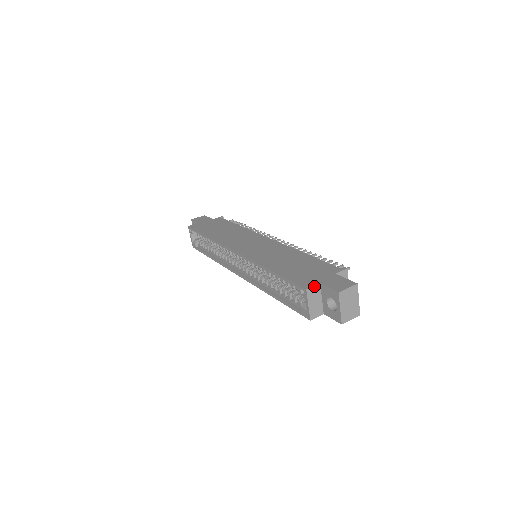
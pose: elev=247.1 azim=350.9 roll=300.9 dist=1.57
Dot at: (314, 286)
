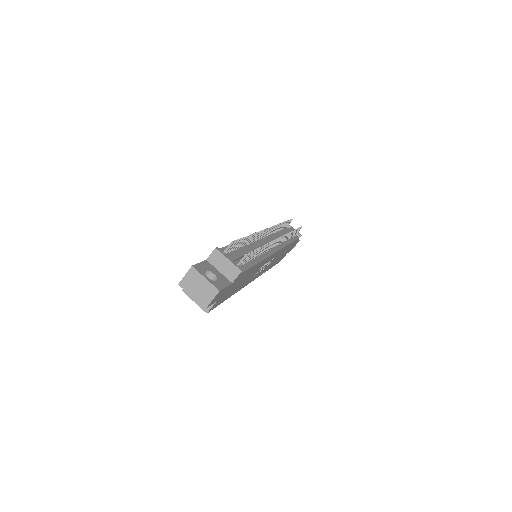
Dot at: occluded
